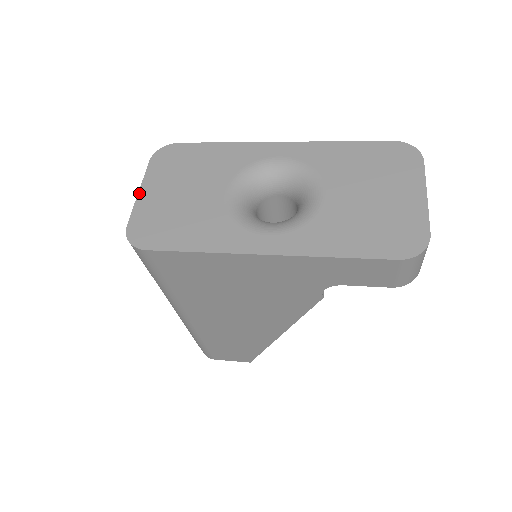
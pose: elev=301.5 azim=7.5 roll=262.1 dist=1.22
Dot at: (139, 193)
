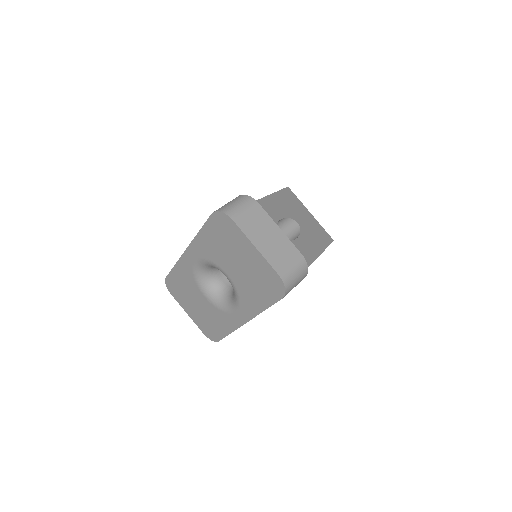
Dot at: (188, 315)
